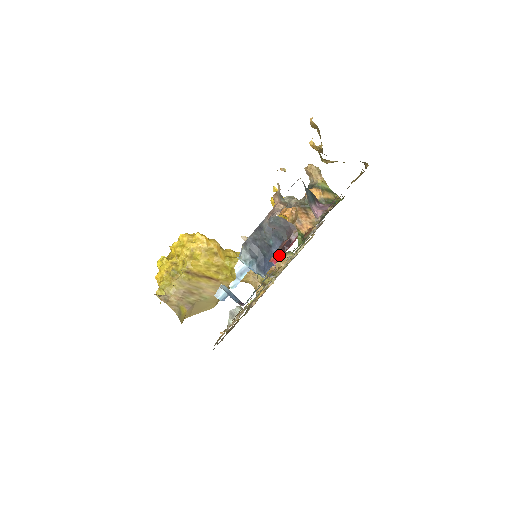
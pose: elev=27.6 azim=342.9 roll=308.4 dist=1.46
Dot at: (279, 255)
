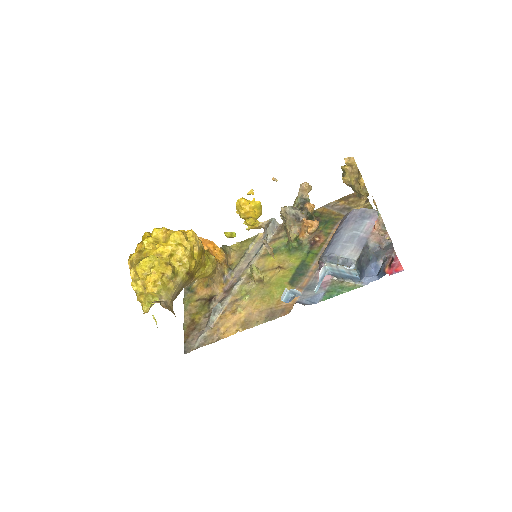
Dot at: (390, 269)
